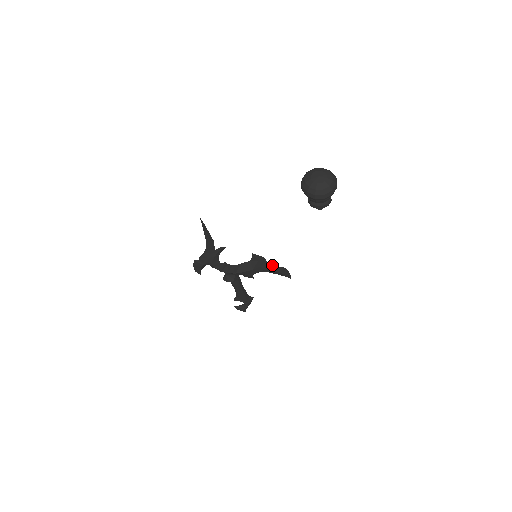
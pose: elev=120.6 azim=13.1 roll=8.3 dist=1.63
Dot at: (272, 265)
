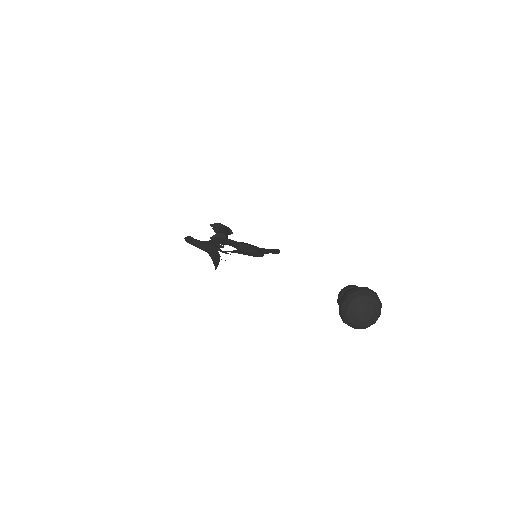
Dot at: (267, 253)
